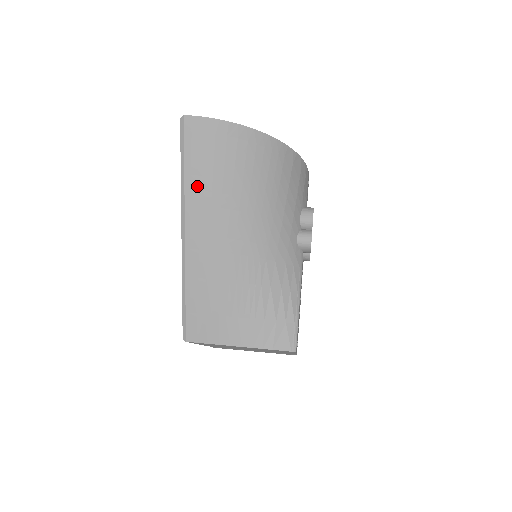
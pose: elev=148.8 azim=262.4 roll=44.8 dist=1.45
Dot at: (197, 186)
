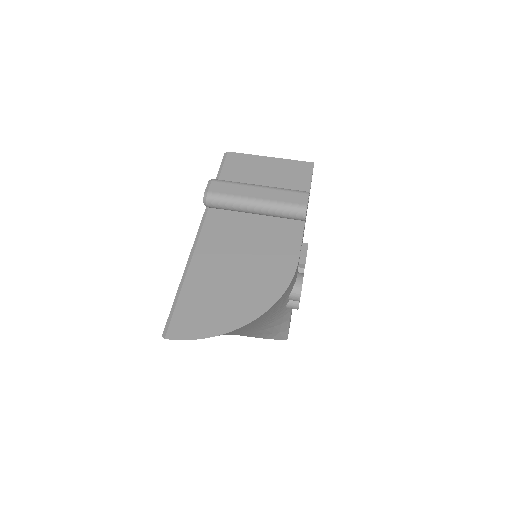
Dot at: occluded
